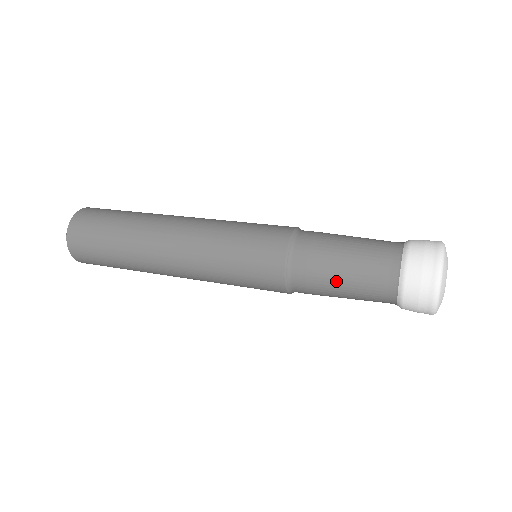
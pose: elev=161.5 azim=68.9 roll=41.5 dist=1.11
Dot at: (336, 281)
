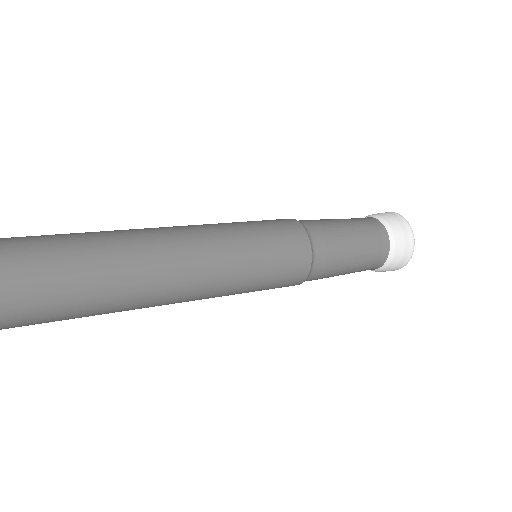
Dot at: (348, 238)
